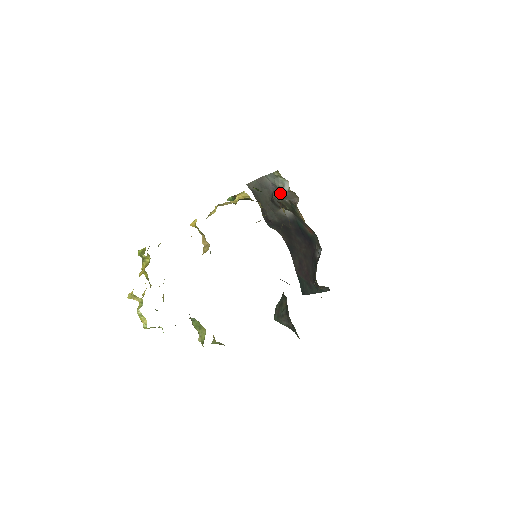
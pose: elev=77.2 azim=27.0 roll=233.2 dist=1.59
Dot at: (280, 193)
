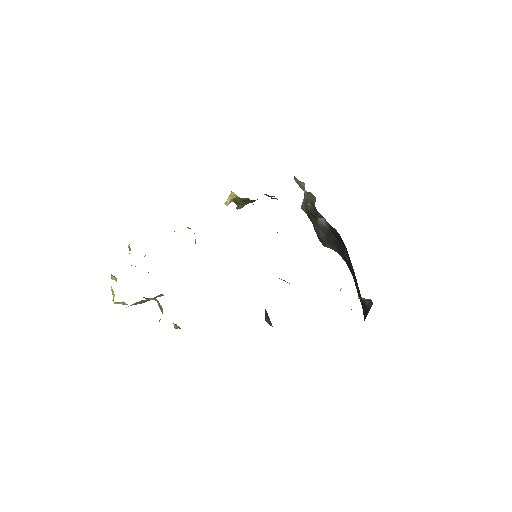
Dot at: (304, 199)
